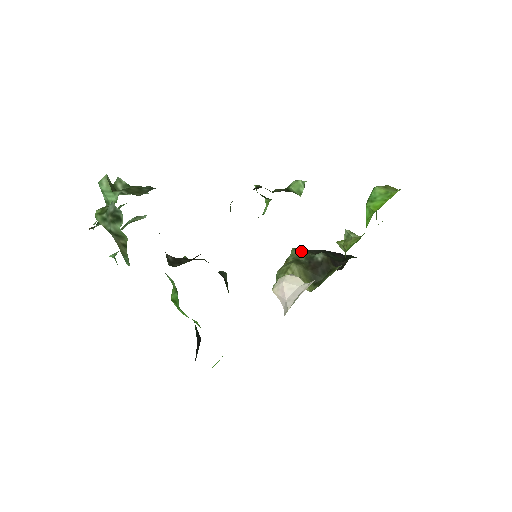
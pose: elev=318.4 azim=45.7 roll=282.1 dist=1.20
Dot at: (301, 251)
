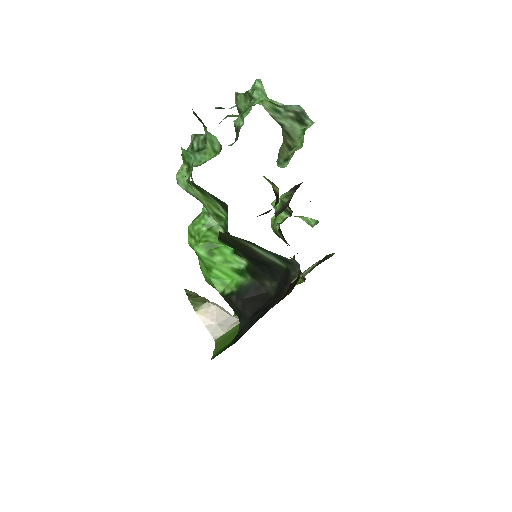
Dot at: (197, 294)
